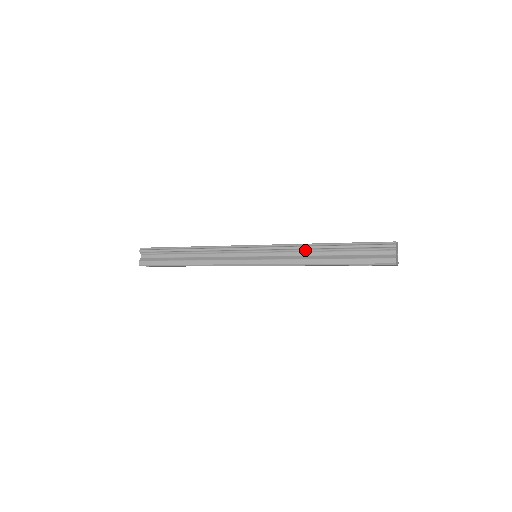
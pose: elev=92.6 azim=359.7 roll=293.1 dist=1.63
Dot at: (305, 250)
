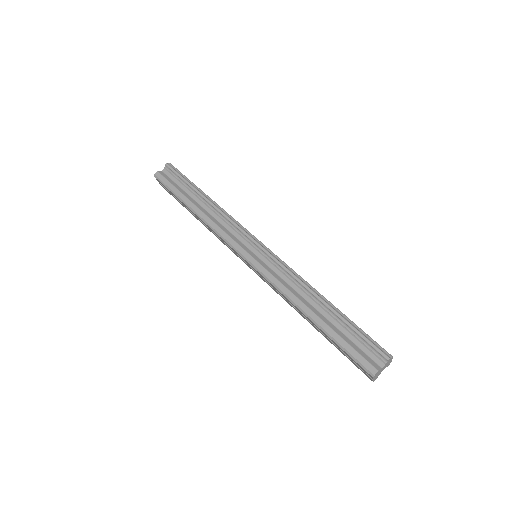
Dot at: (303, 288)
